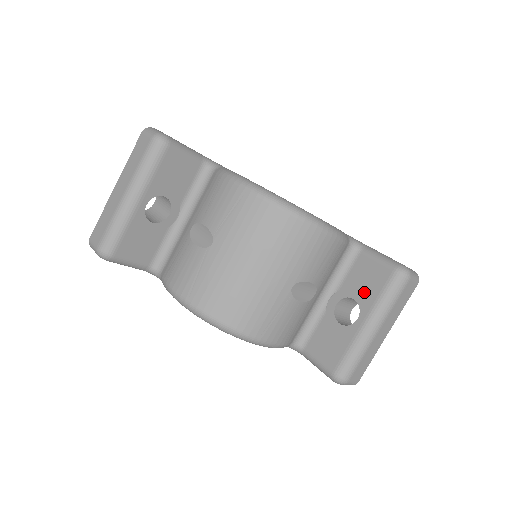
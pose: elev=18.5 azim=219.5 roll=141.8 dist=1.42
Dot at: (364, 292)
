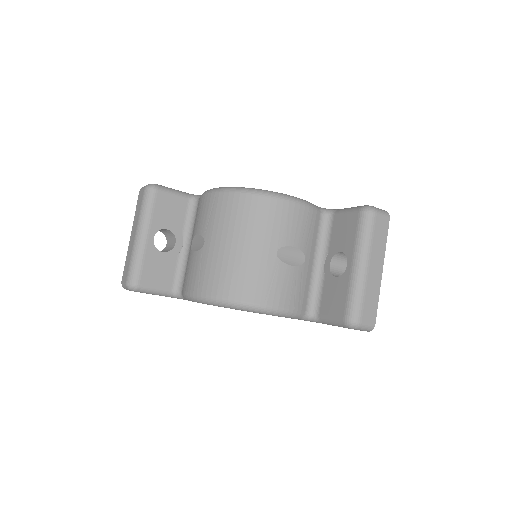
Dot at: (345, 241)
